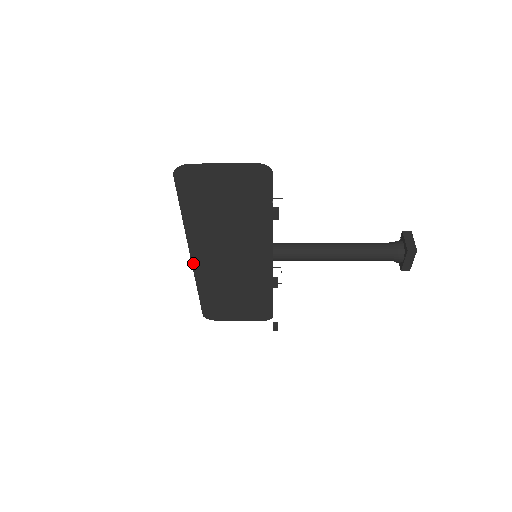
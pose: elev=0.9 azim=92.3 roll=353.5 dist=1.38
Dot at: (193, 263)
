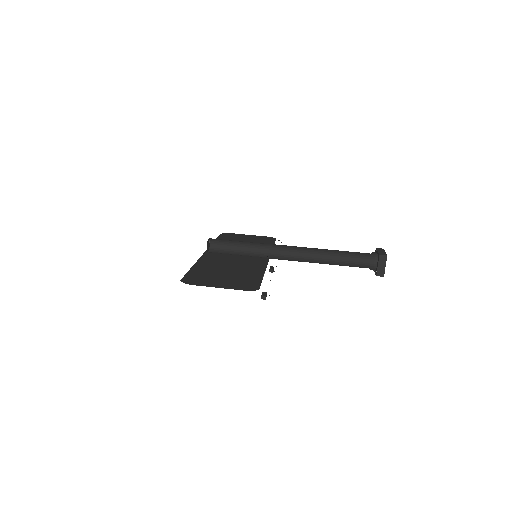
Dot at: occluded
